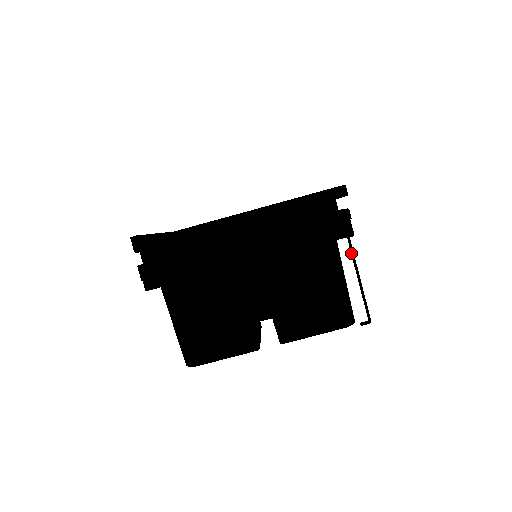
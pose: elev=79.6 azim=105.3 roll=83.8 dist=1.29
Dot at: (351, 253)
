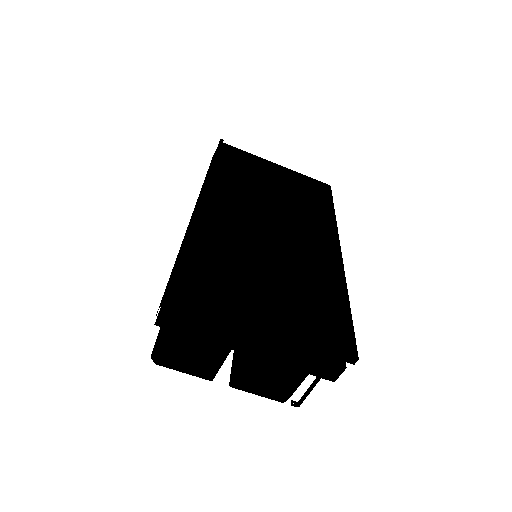
Dot at: occluded
